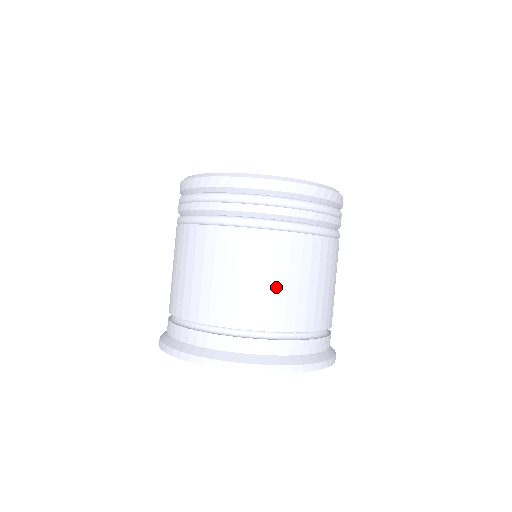
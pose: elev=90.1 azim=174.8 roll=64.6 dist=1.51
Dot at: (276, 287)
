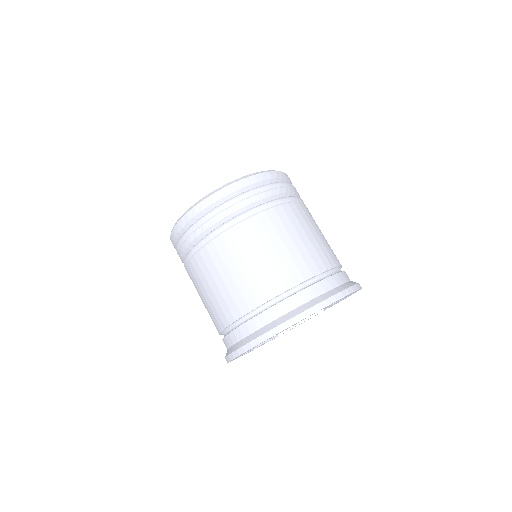
Dot at: (226, 284)
